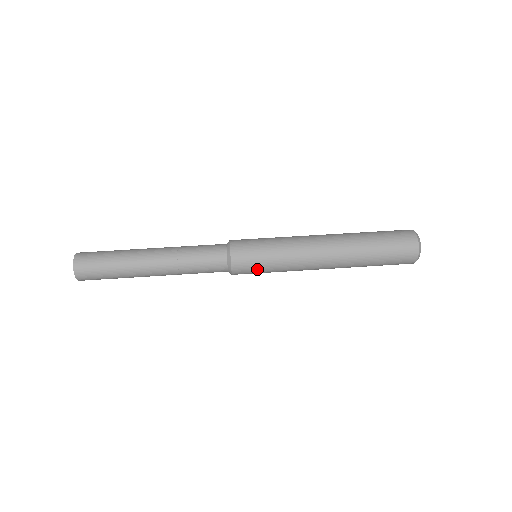
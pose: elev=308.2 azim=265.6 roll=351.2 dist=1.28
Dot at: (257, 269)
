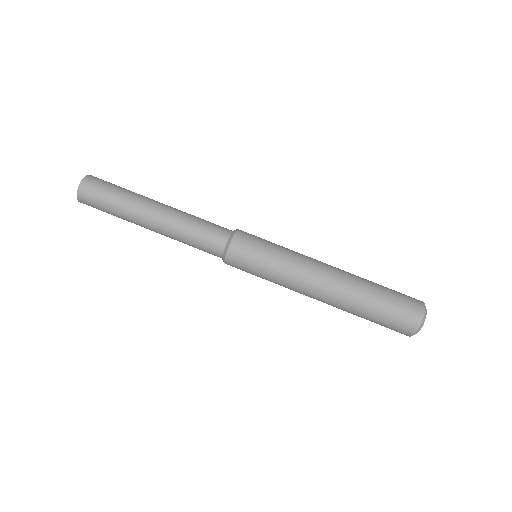
Dot at: (252, 263)
